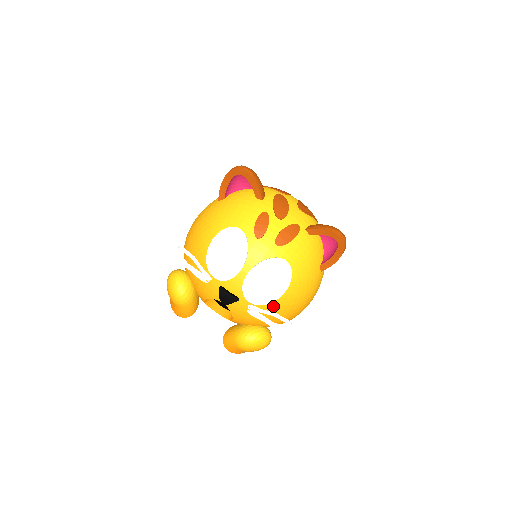
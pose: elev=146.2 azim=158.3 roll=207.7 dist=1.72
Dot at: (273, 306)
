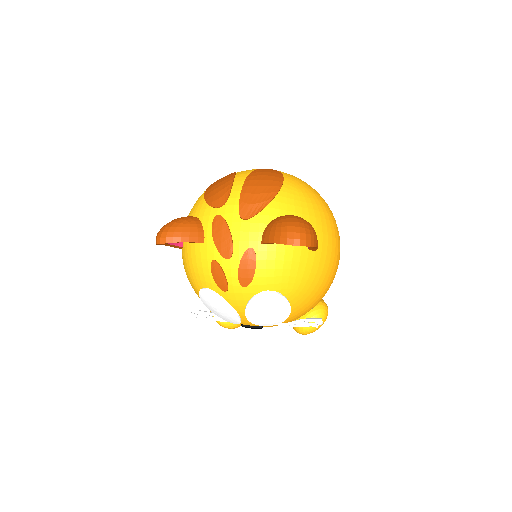
Dot at: (294, 314)
